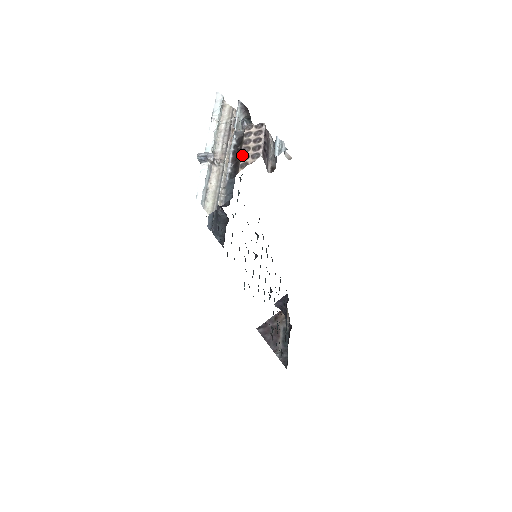
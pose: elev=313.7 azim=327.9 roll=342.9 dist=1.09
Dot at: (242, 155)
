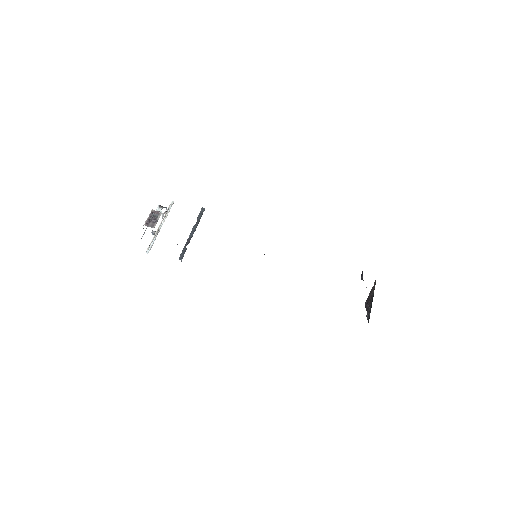
Dot at: occluded
